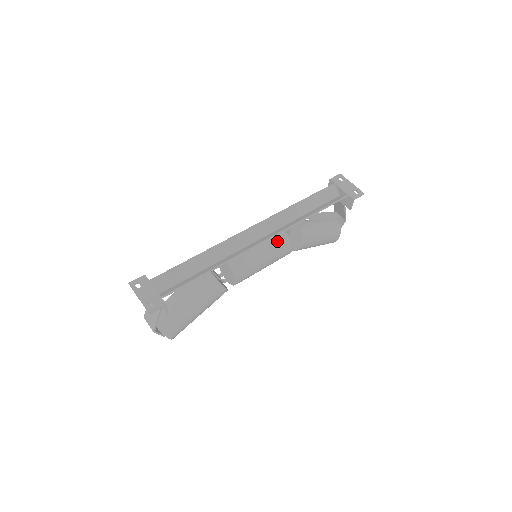
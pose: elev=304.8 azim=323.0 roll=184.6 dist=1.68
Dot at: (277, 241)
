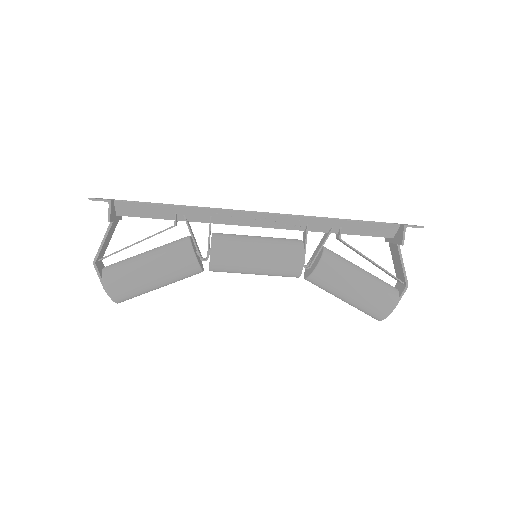
Dot at: (285, 240)
